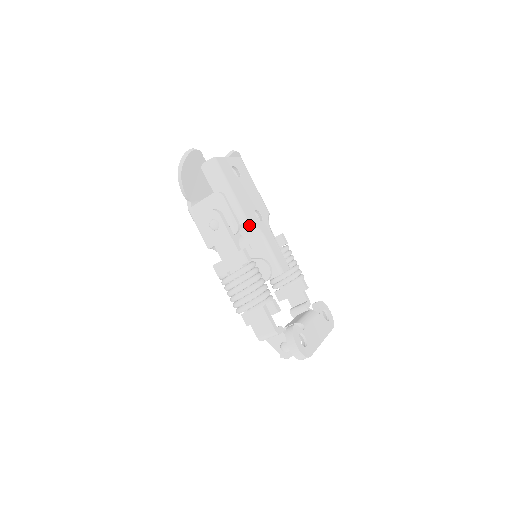
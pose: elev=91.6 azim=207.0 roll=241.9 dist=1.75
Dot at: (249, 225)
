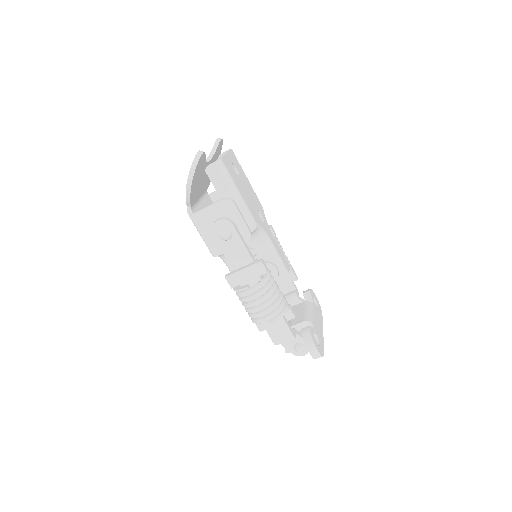
Dot at: (258, 230)
